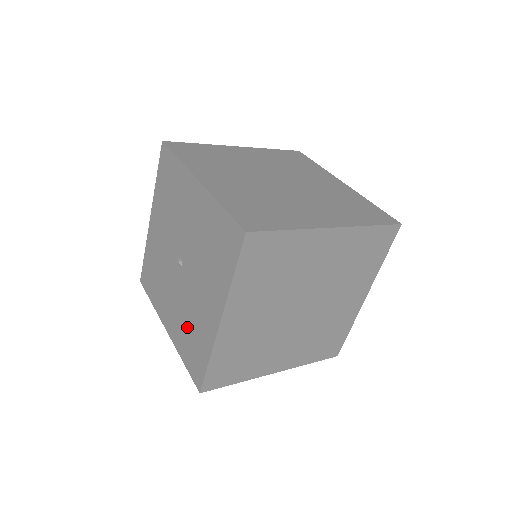
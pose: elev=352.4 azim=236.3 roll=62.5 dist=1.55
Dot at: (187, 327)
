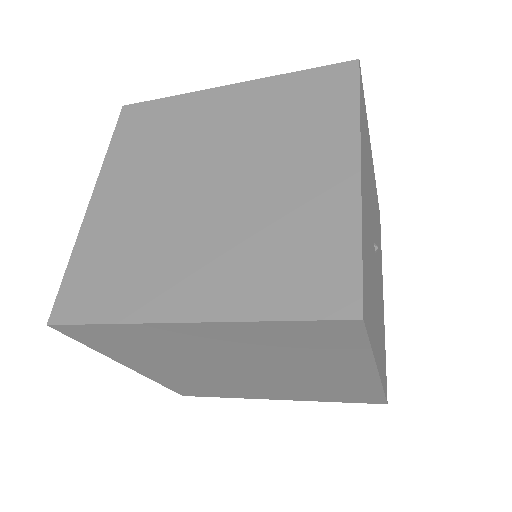
Dot at: occluded
